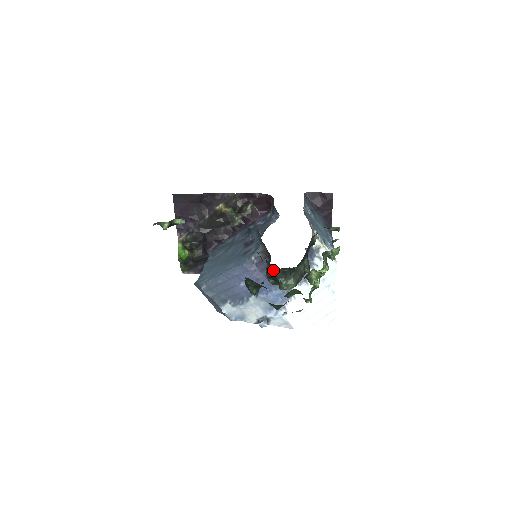
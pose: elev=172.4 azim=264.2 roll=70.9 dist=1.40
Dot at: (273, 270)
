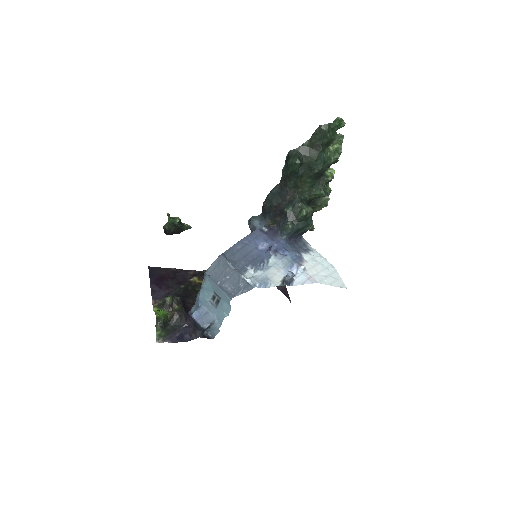
Dot at: (293, 198)
